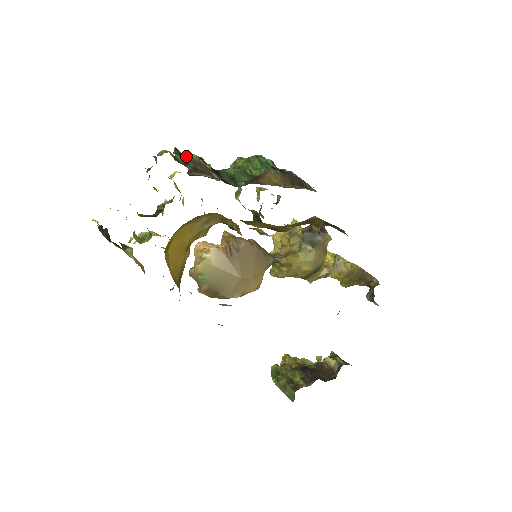
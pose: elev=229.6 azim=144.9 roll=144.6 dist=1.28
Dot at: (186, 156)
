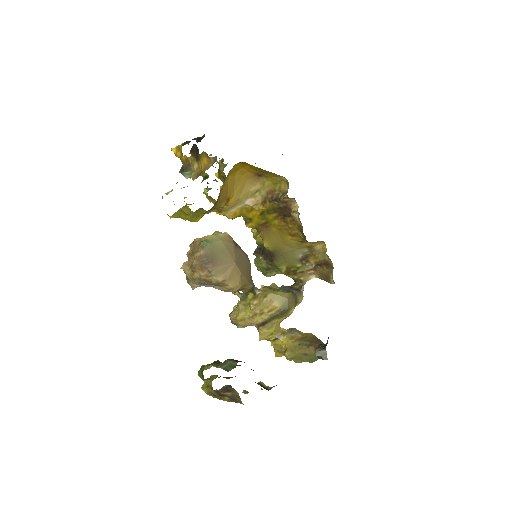
Dot at: occluded
